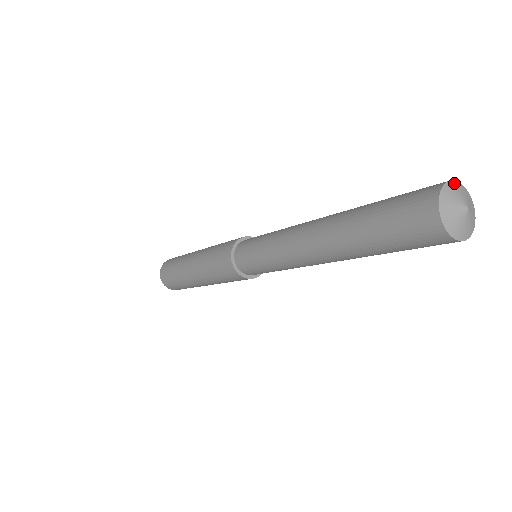
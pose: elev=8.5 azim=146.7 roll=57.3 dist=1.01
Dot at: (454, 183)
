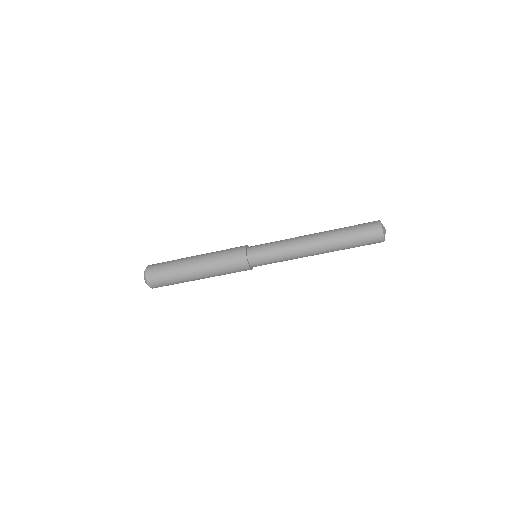
Dot at: occluded
